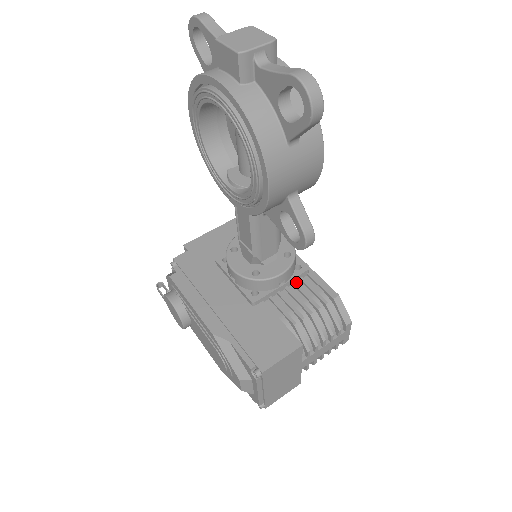
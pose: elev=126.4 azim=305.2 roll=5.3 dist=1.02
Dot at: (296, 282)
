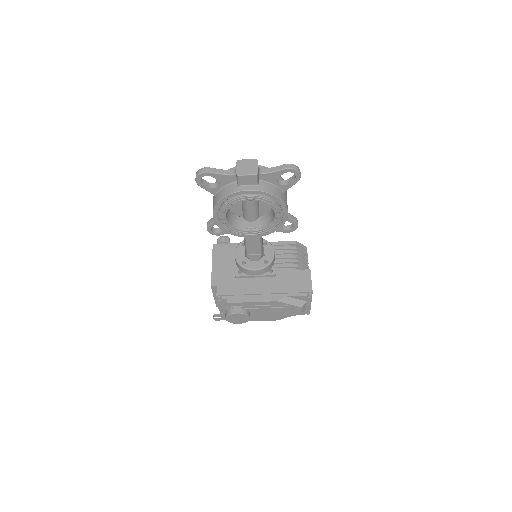
Dot at: (275, 252)
